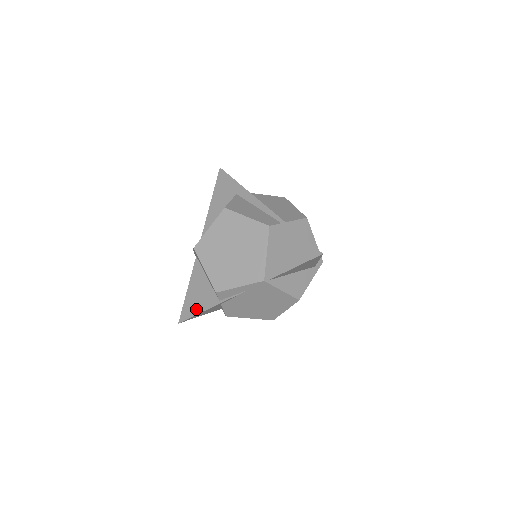
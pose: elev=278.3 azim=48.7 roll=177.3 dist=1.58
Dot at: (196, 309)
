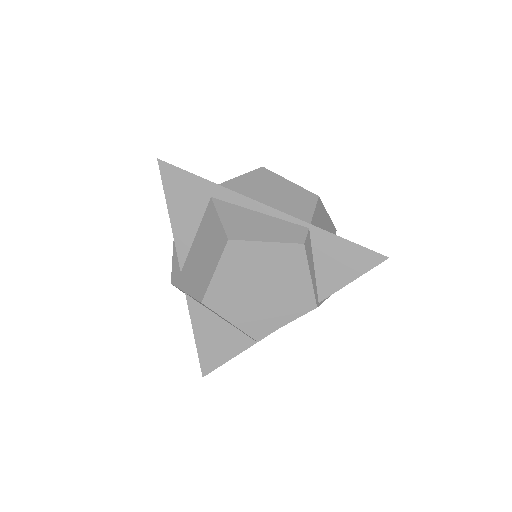
Dot at: (222, 356)
